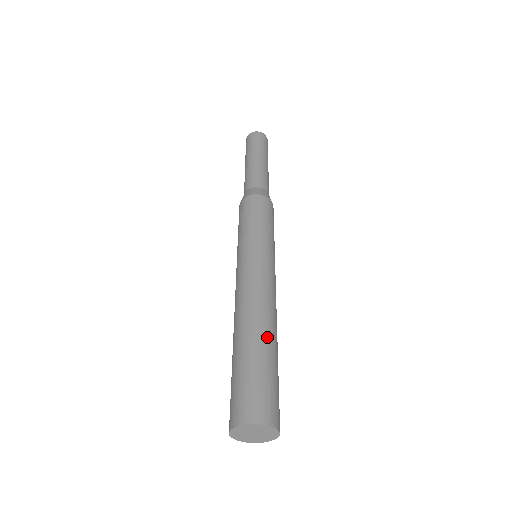
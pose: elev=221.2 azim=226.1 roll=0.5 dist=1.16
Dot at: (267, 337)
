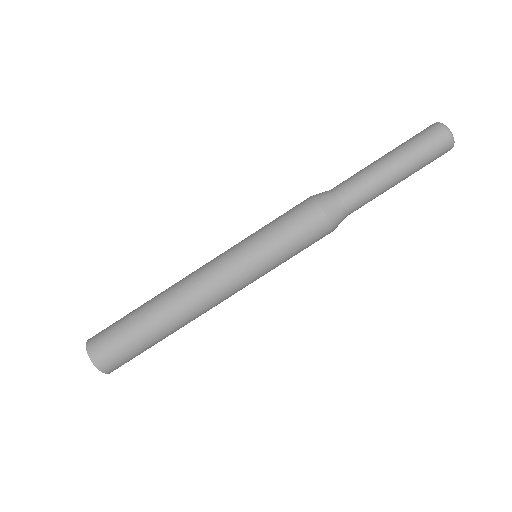
Dot at: (155, 313)
